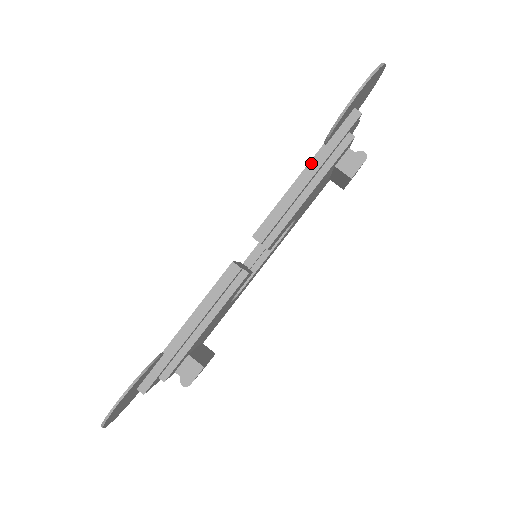
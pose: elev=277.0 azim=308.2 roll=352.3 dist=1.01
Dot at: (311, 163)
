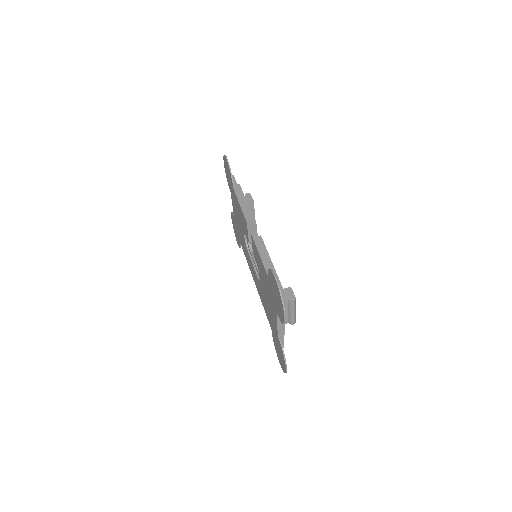
Dot at: (237, 194)
